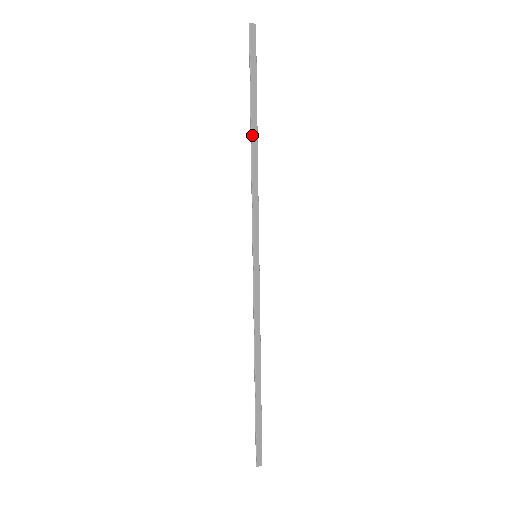
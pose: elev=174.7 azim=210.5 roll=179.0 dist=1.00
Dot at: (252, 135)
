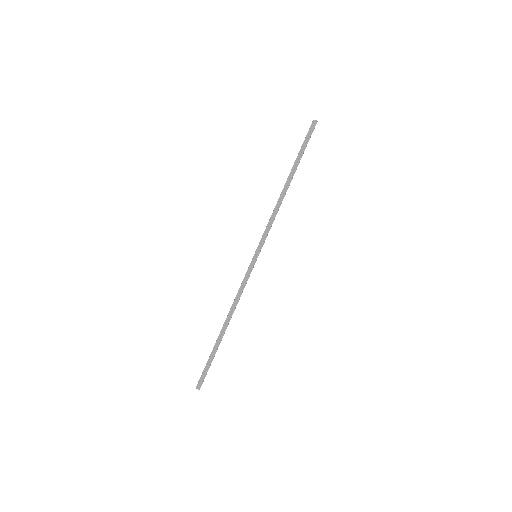
Dot at: (286, 183)
